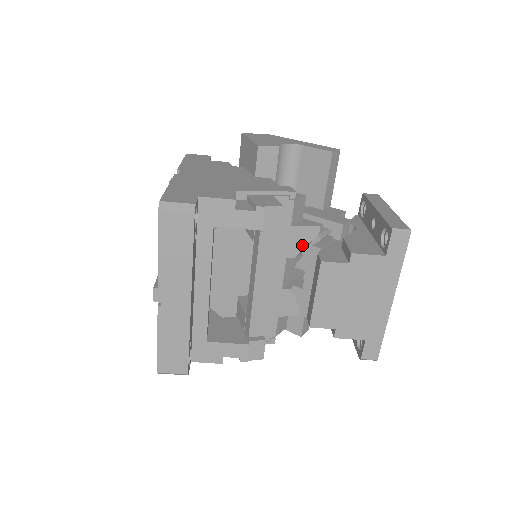
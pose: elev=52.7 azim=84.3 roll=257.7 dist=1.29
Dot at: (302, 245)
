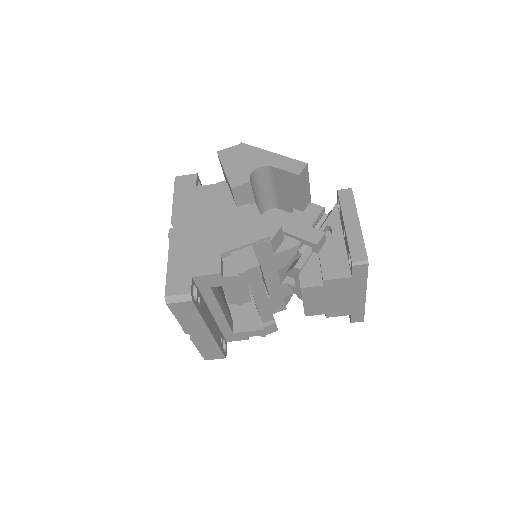
Dot at: (288, 259)
